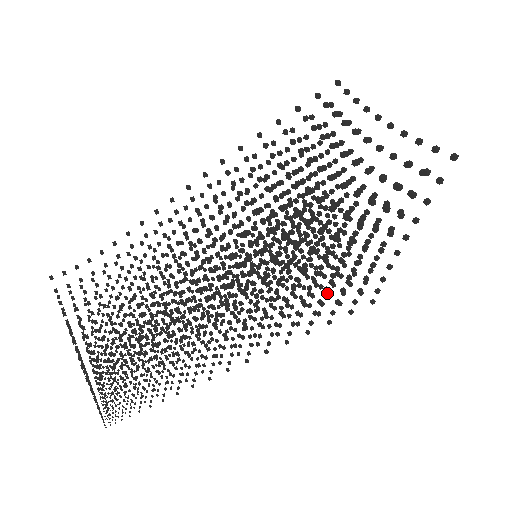
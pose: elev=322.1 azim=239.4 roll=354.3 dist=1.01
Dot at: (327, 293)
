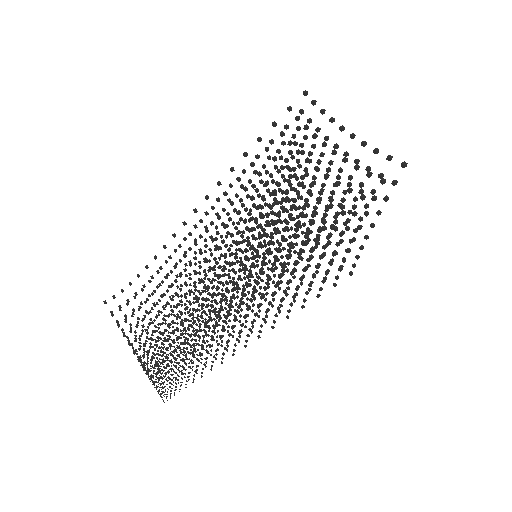
Dot at: occluded
